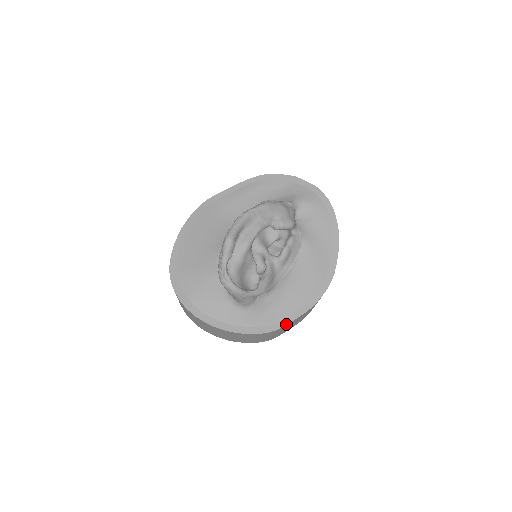
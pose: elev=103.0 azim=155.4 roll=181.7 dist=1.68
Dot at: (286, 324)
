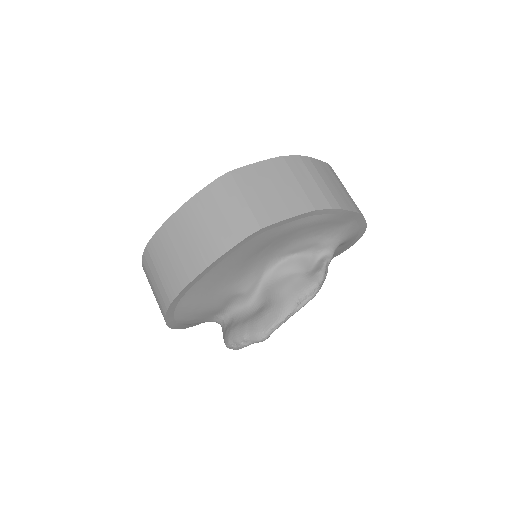
Dot at: occluded
